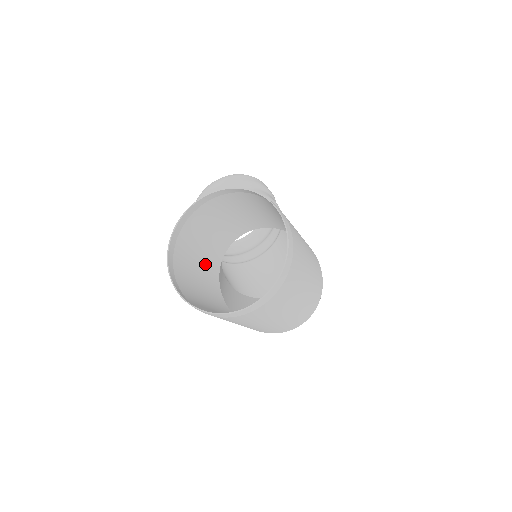
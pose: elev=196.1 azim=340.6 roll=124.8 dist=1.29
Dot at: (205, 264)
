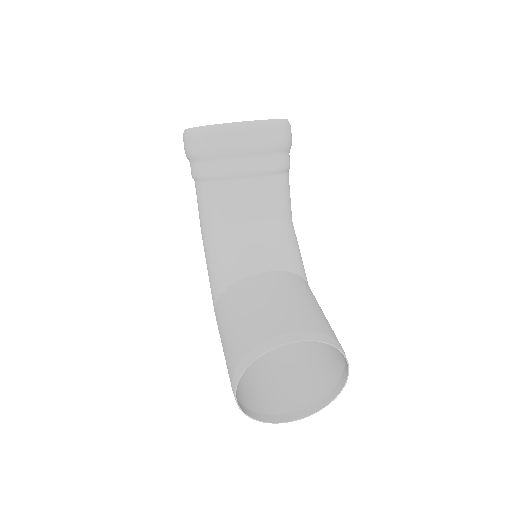
Dot at: (236, 308)
